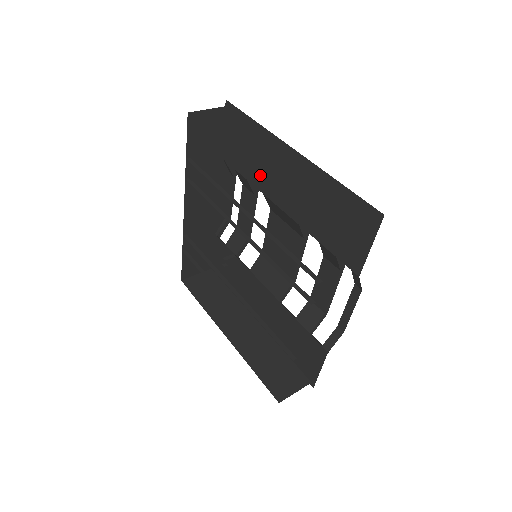
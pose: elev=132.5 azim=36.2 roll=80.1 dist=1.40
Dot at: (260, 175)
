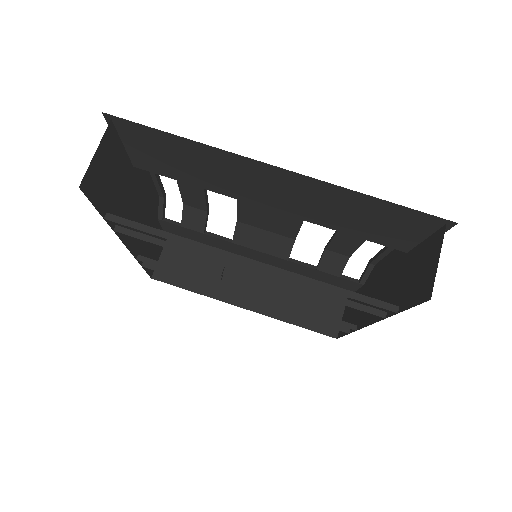
Dot at: (218, 184)
